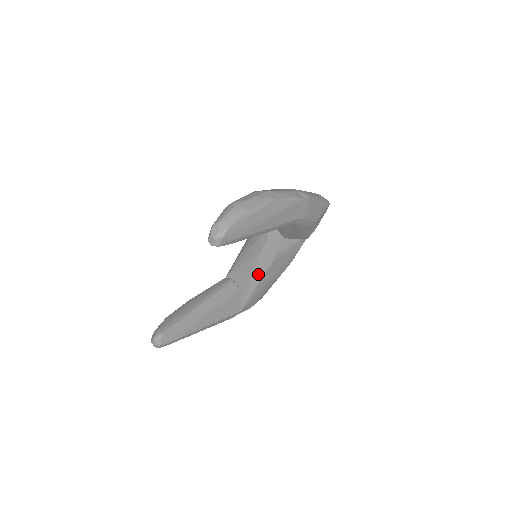
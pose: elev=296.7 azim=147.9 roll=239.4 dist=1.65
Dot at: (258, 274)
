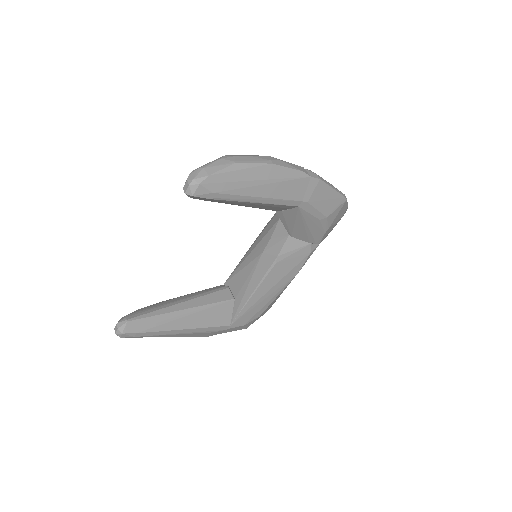
Dot at: (256, 279)
